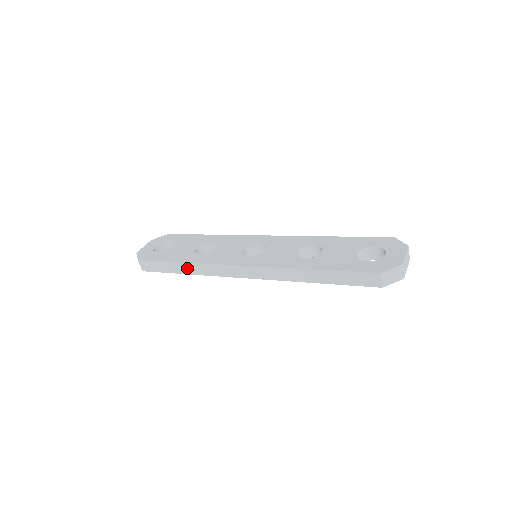
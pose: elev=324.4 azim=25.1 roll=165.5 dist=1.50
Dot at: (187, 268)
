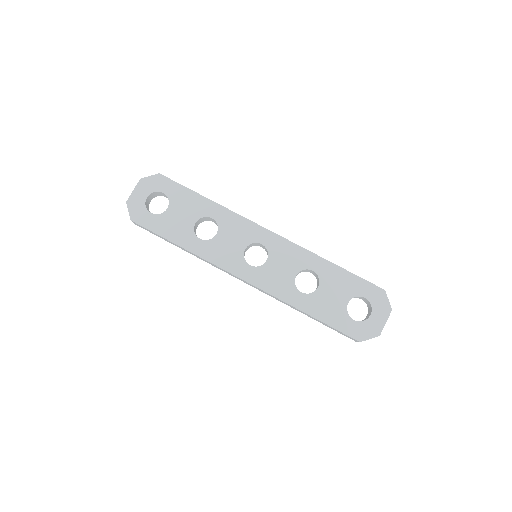
Dot at: (186, 250)
